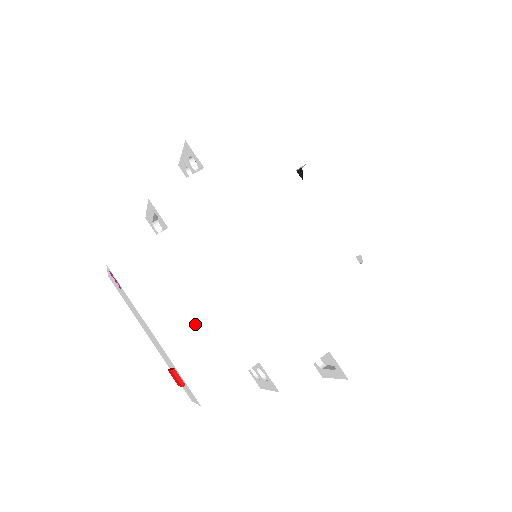
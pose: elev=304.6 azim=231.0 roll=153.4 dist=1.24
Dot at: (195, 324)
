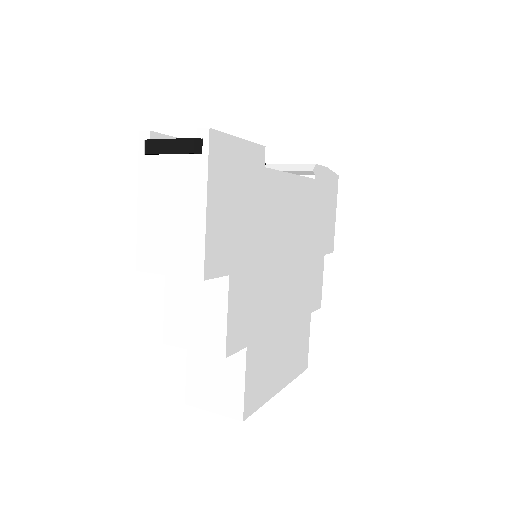
Dot at: (287, 353)
